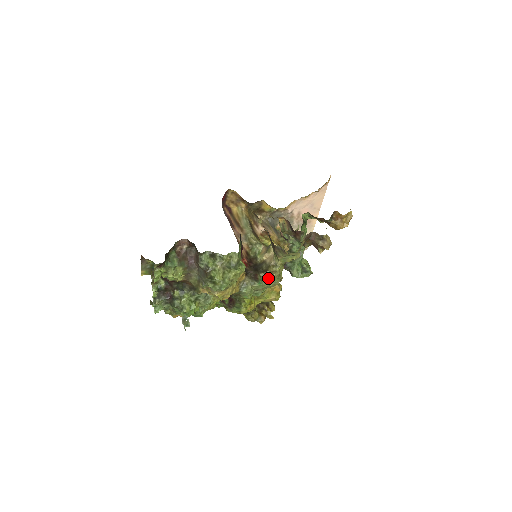
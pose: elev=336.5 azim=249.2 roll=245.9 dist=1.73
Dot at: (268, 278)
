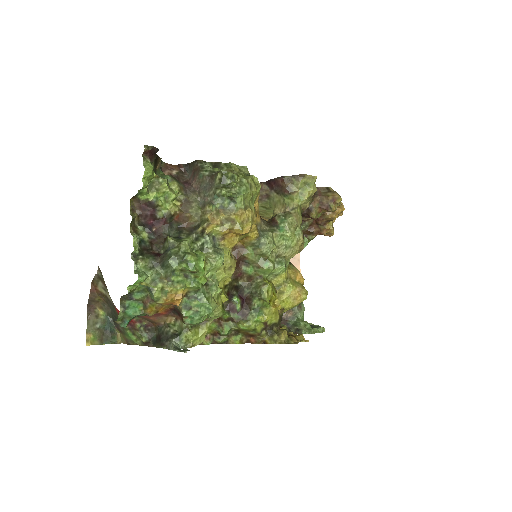
Dot at: (290, 217)
